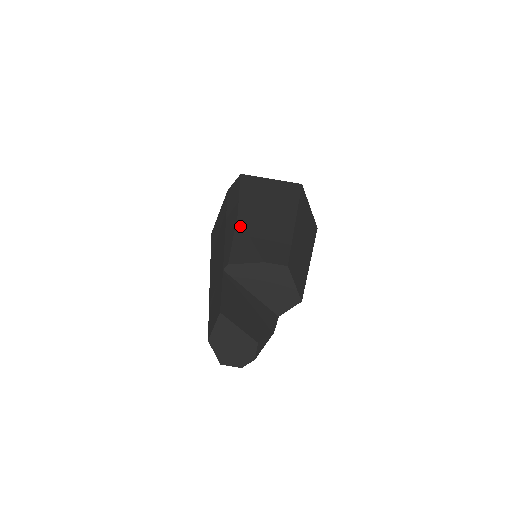
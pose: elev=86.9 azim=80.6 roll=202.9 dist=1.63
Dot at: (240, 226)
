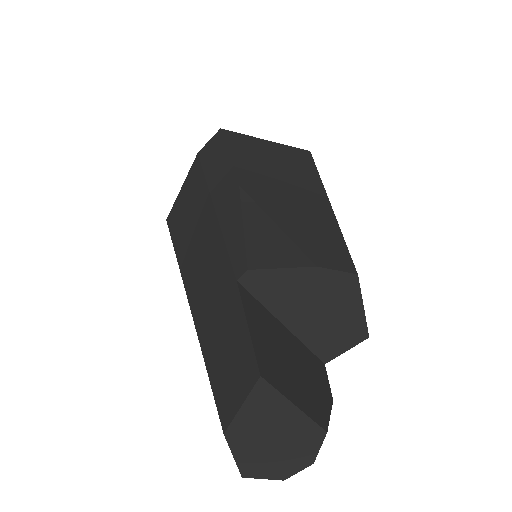
Dot at: (249, 202)
